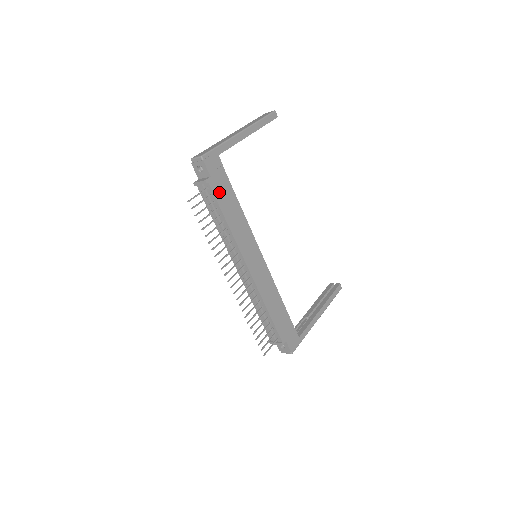
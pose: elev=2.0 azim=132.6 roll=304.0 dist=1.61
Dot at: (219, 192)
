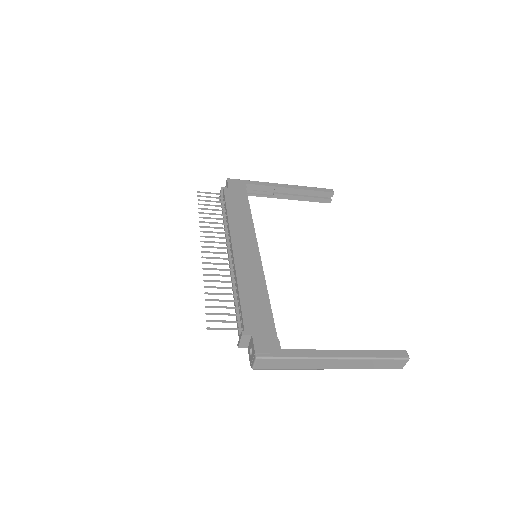
Dot at: (231, 197)
